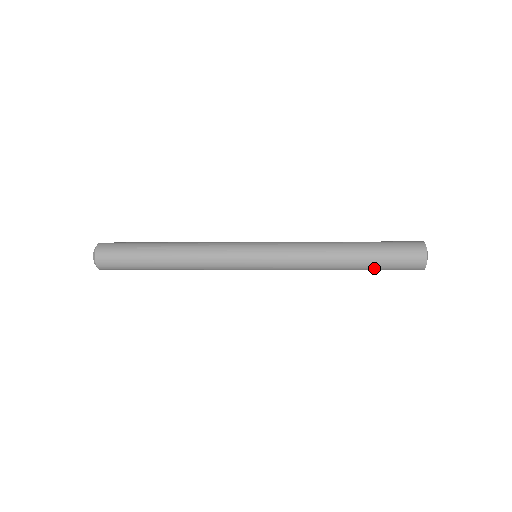
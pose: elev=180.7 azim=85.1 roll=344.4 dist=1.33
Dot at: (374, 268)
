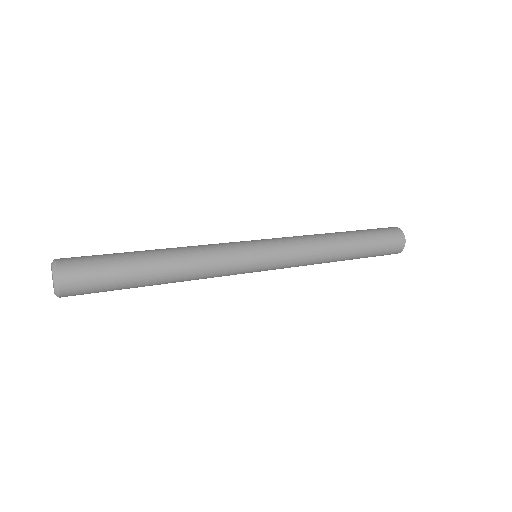
Dot at: (363, 257)
